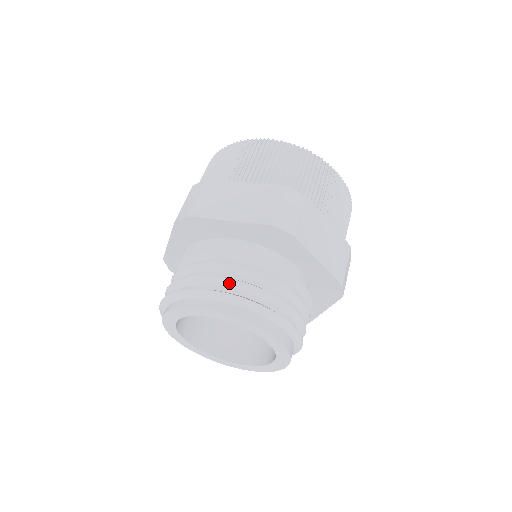
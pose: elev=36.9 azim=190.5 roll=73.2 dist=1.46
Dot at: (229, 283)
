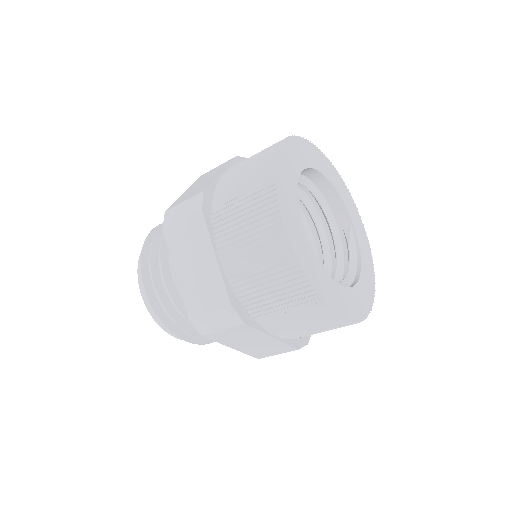
Dot at: (159, 297)
